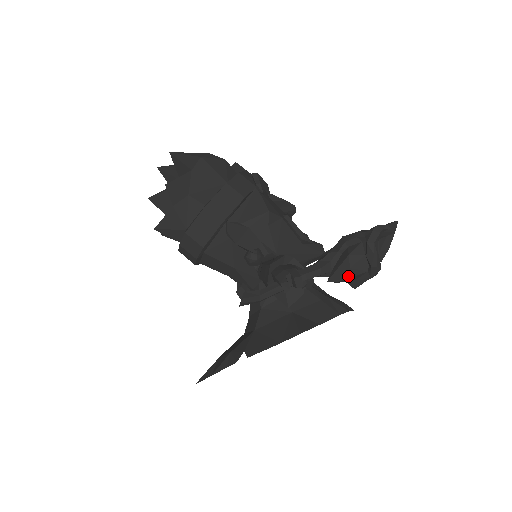
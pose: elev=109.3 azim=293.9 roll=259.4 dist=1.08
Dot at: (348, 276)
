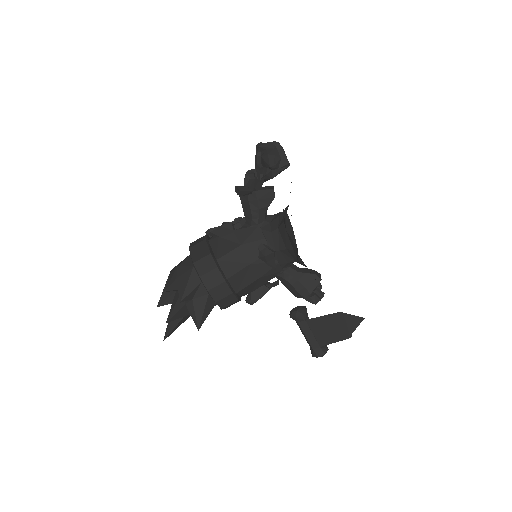
Dot at: (273, 157)
